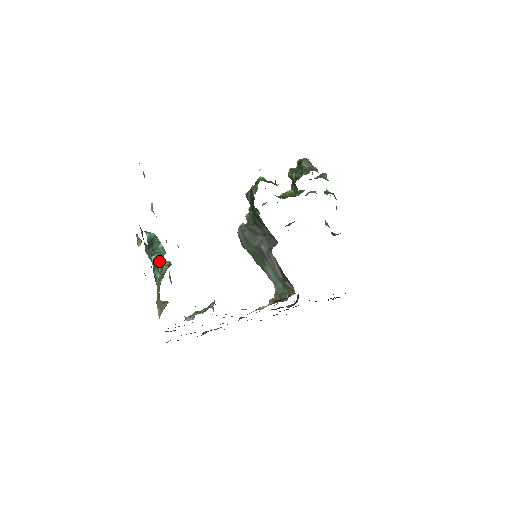
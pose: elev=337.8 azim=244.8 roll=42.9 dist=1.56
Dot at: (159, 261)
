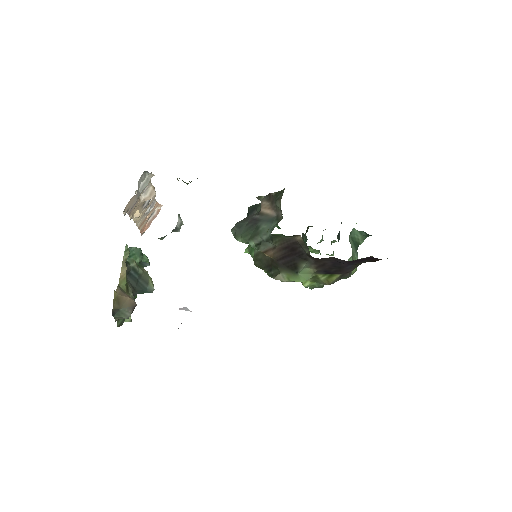
Dot at: (137, 255)
